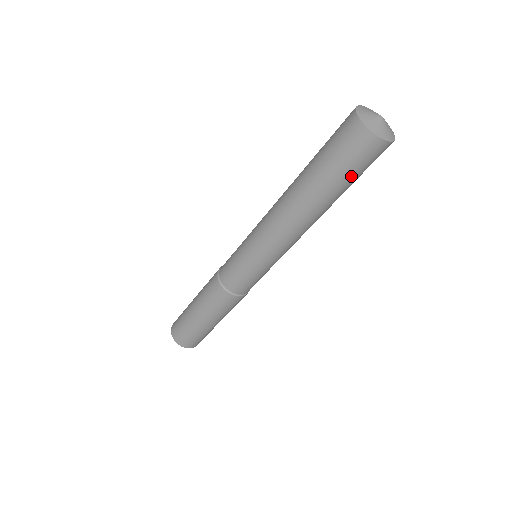
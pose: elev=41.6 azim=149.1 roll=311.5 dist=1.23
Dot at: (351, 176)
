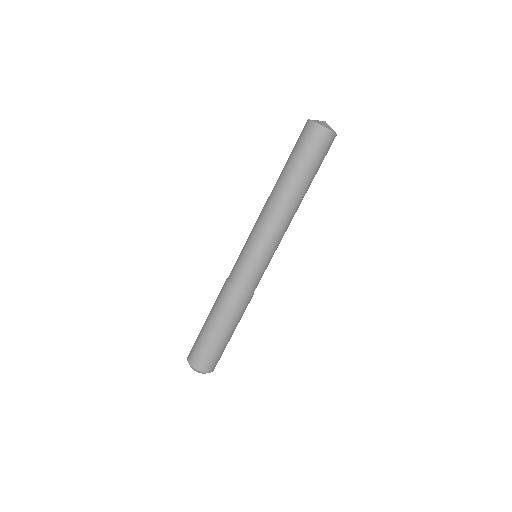
Dot at: (301, 154)
